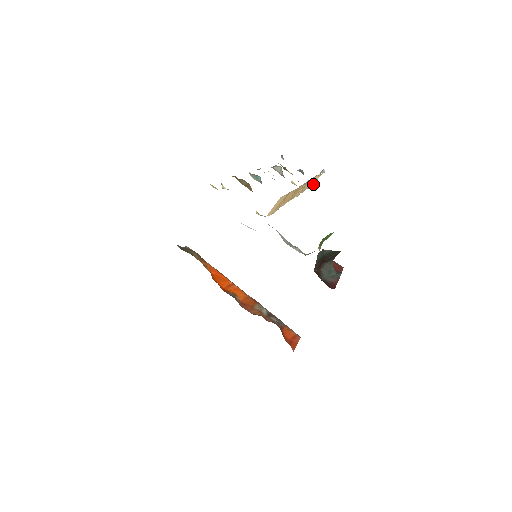
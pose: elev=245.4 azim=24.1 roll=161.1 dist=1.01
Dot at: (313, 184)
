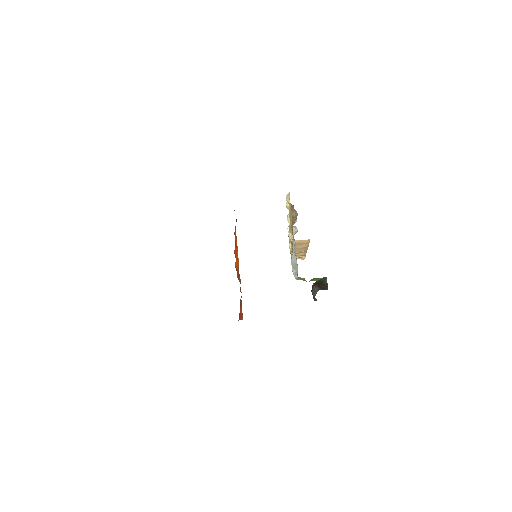
Dot at: occluded
